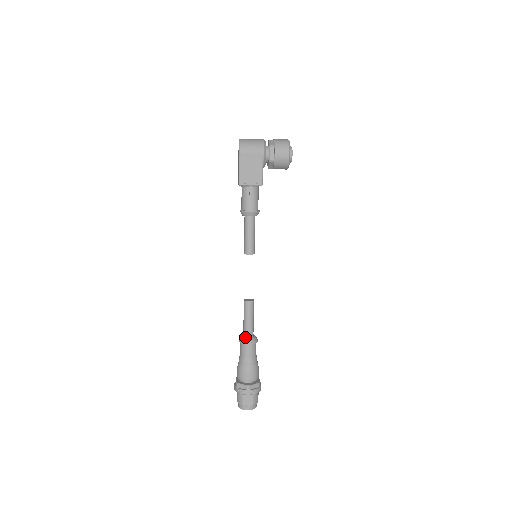
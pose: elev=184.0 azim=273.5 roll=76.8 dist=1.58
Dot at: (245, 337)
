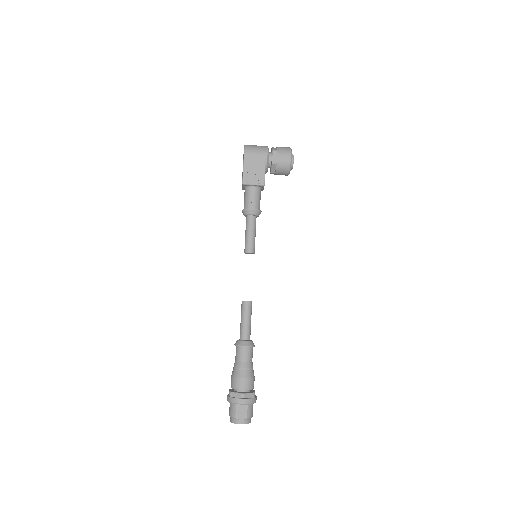
Dot at: (241, 340)
